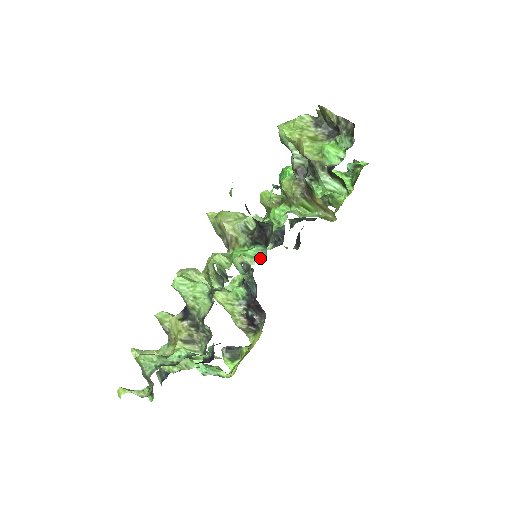
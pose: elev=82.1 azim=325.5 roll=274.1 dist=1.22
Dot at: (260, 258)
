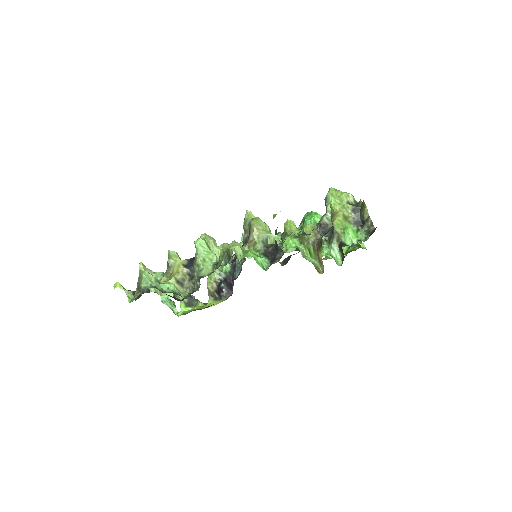
Dot at: (263, 267)
